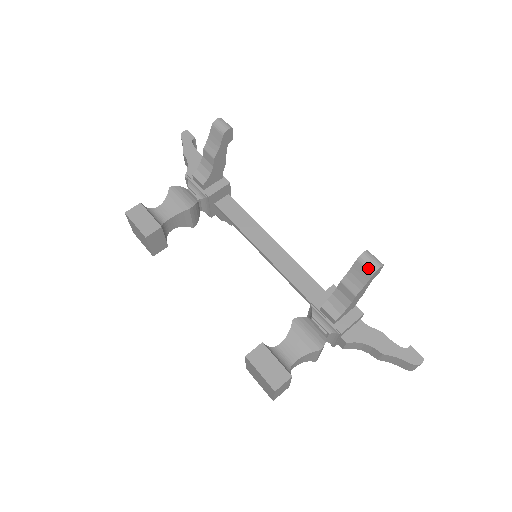
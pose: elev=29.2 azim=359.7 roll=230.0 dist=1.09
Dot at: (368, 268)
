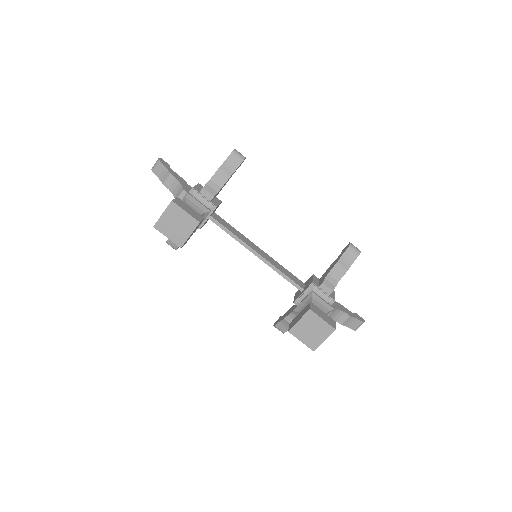
Dot at: (356, 251)
